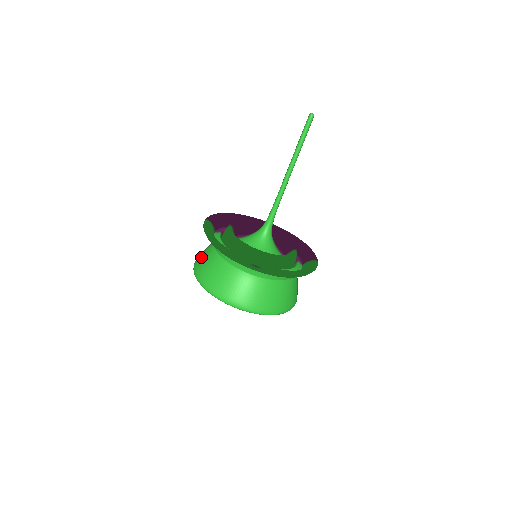
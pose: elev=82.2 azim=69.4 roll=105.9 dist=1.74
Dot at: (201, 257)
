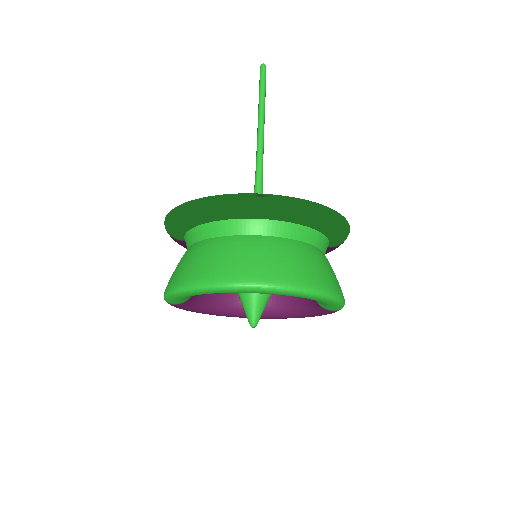
Dot at: occluded
